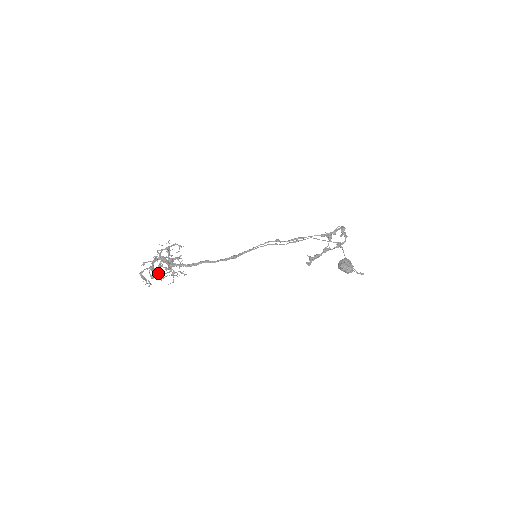
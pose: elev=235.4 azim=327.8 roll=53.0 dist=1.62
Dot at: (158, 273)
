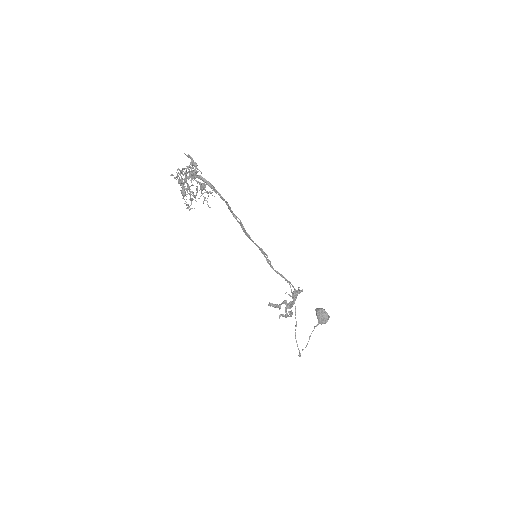
Dot at: (182, 183)
